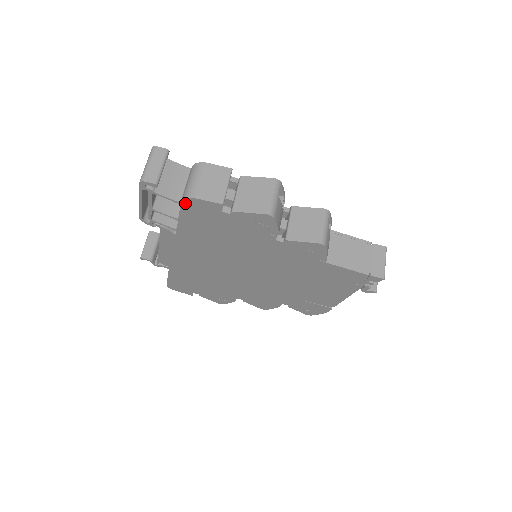
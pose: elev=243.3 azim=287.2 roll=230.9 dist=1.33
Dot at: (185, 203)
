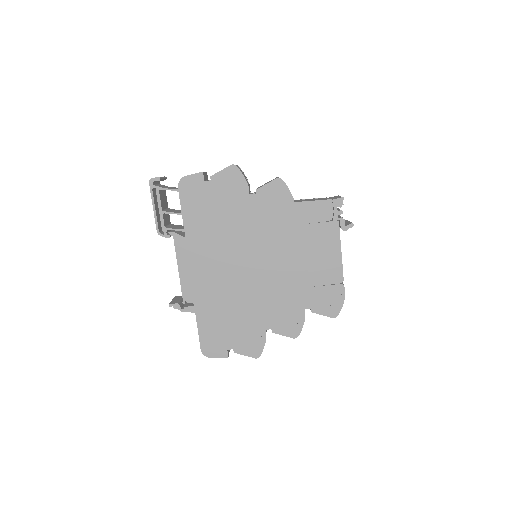
Dot at: (181, 187)
